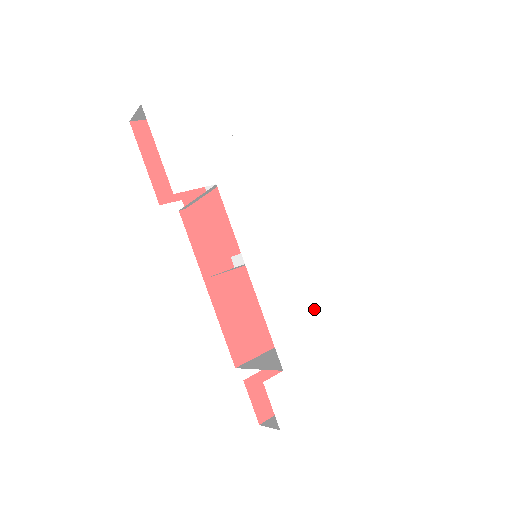
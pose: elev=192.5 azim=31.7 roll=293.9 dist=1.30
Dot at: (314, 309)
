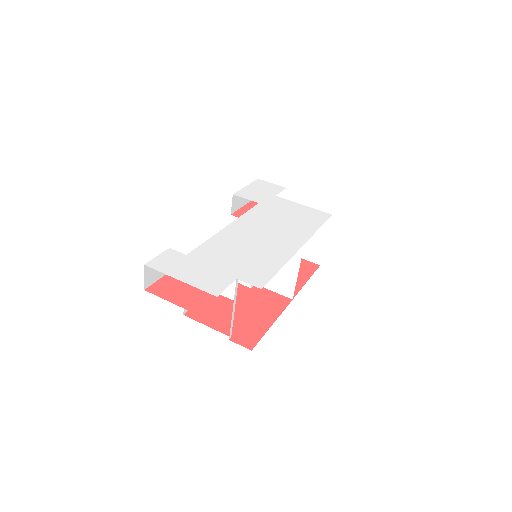
Dot at: (246, 258)
